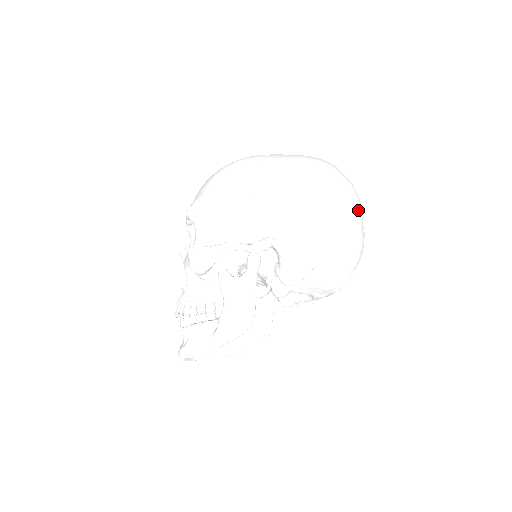
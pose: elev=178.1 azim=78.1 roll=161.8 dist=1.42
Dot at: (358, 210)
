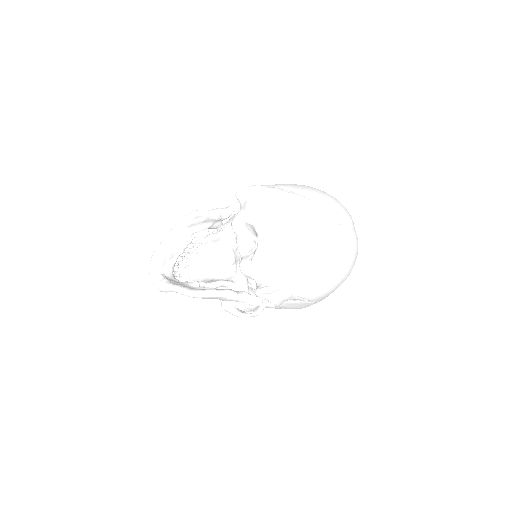
Dot at: (331, 201)
